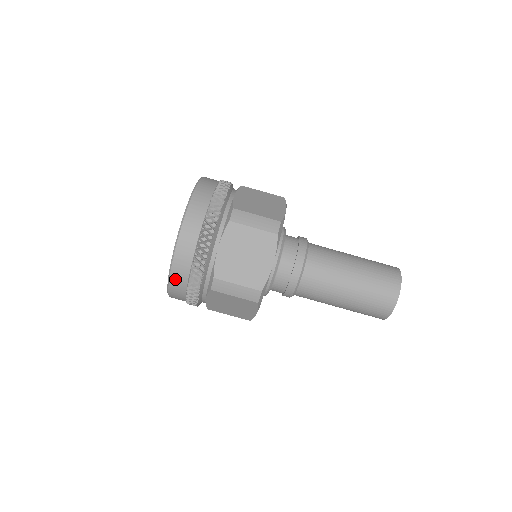
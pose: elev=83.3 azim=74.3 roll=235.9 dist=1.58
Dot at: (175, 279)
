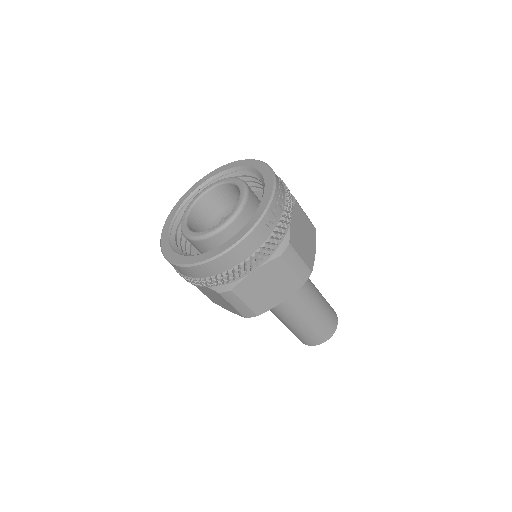
Dot at: occluded
